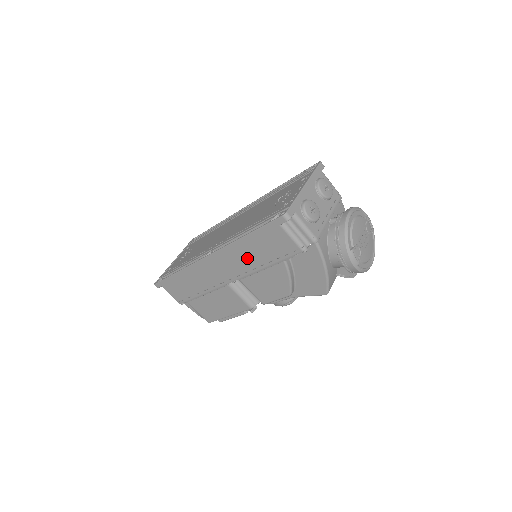
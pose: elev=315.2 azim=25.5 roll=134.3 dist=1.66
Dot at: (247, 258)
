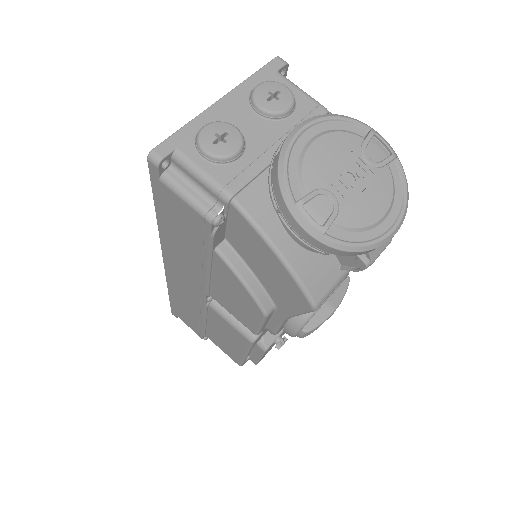
Dot at: (185, 255)
